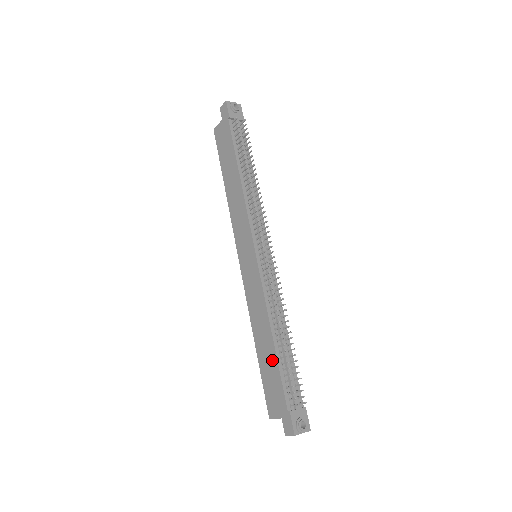
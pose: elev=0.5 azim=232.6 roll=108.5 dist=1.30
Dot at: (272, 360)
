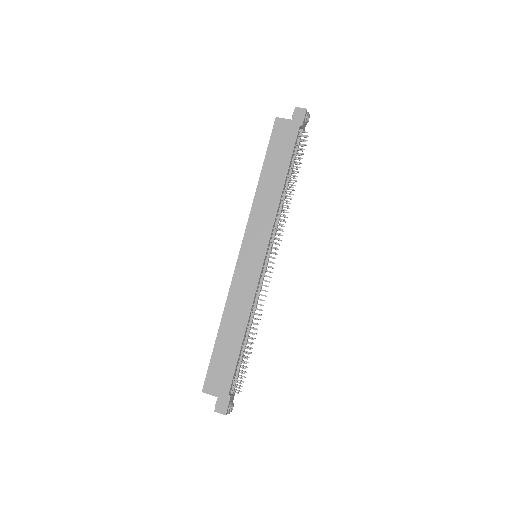
Dot at: (234, 350)
